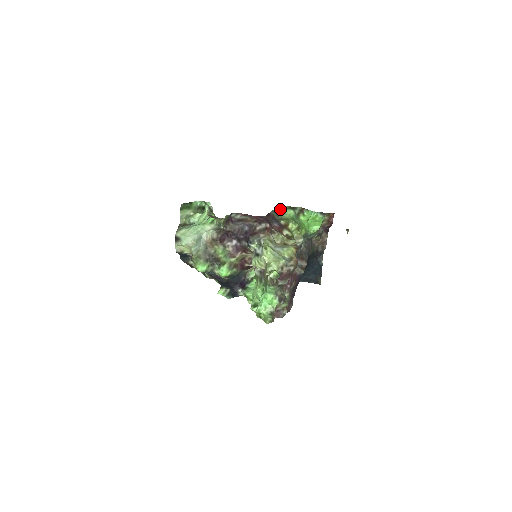
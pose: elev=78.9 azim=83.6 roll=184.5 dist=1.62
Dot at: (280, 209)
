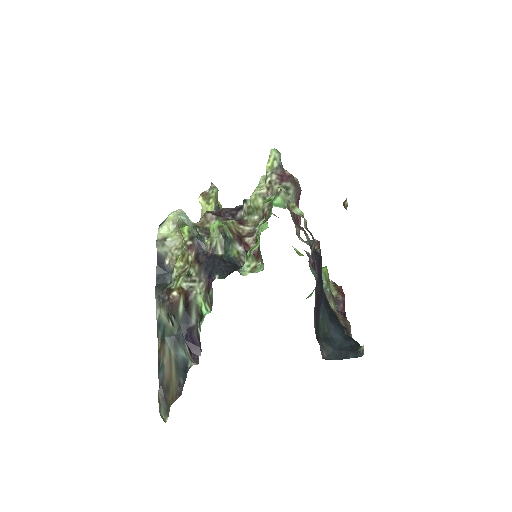
Dot at: occluded
